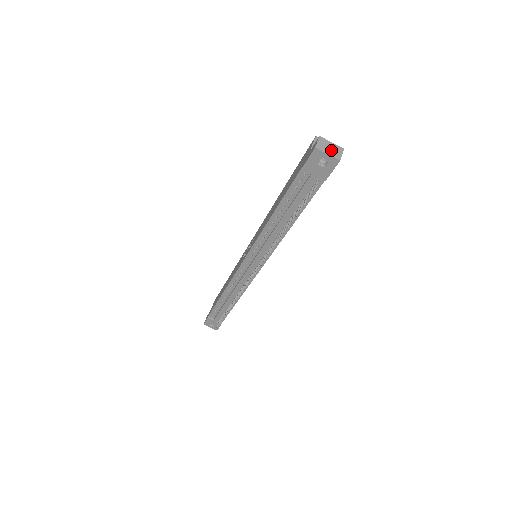
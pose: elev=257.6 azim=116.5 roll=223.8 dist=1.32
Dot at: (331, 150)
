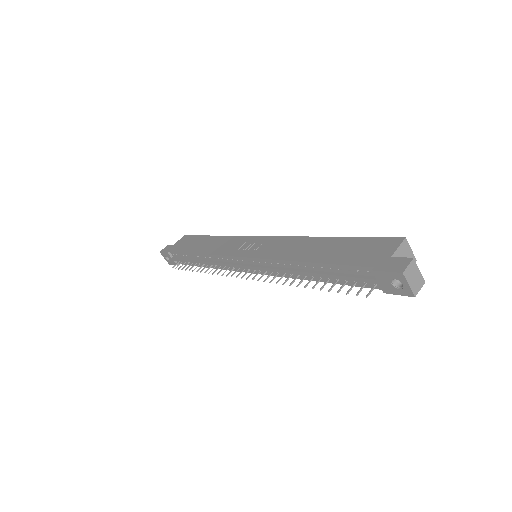
Dot at: (414, 281)
